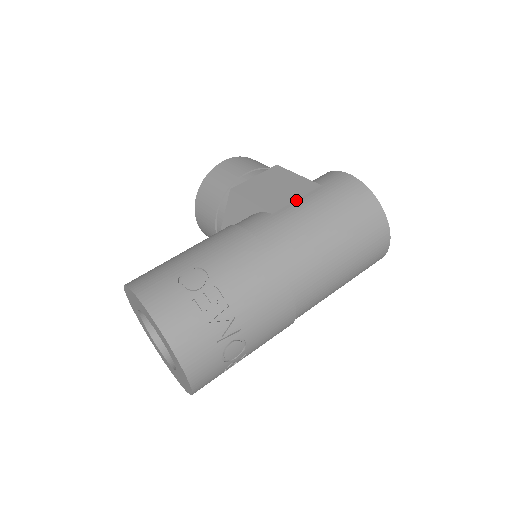
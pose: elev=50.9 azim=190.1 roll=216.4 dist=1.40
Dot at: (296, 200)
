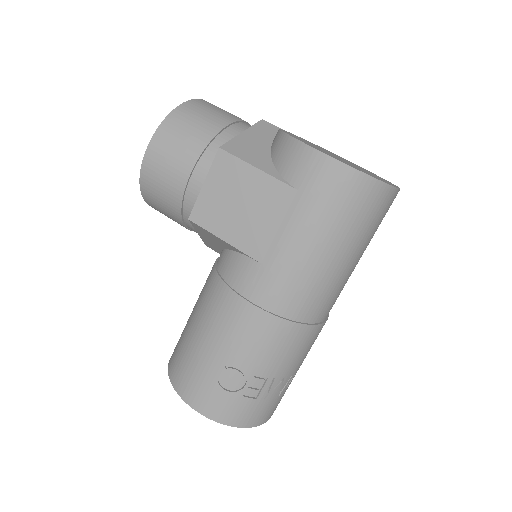
Dot at: (278, 231)
